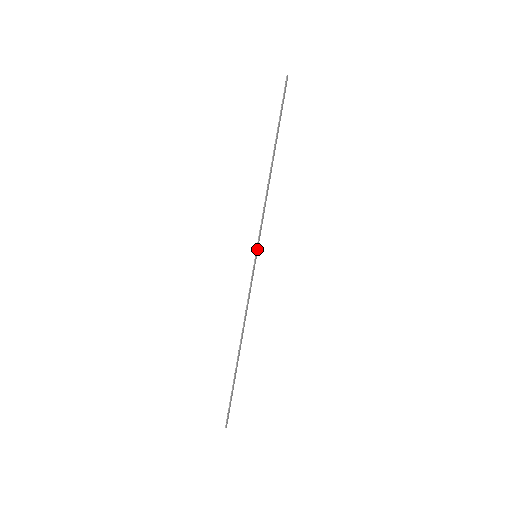
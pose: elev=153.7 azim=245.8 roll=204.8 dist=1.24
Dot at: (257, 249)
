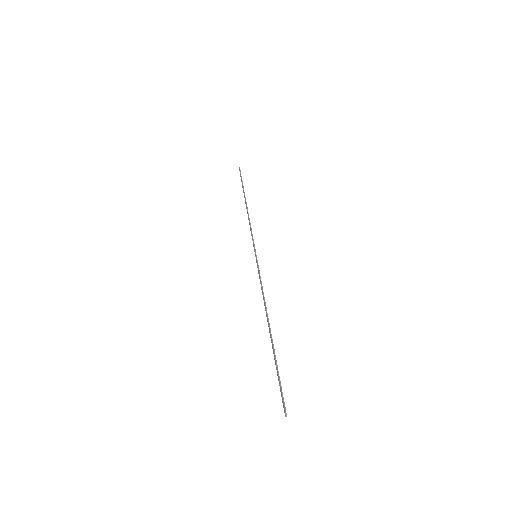
Dot at: (255, 251)
